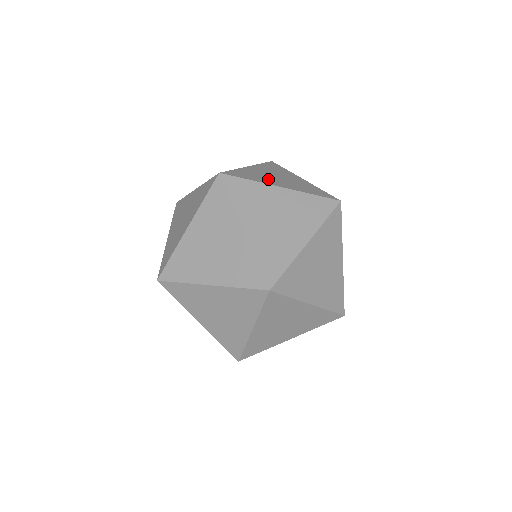
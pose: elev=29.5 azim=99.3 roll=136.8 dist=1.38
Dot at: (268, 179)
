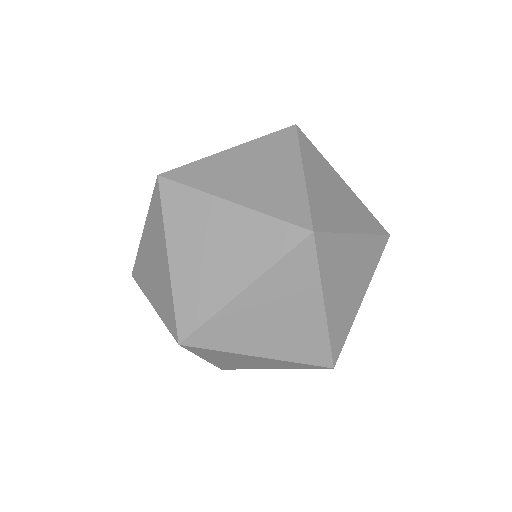
Dot at: occluded
